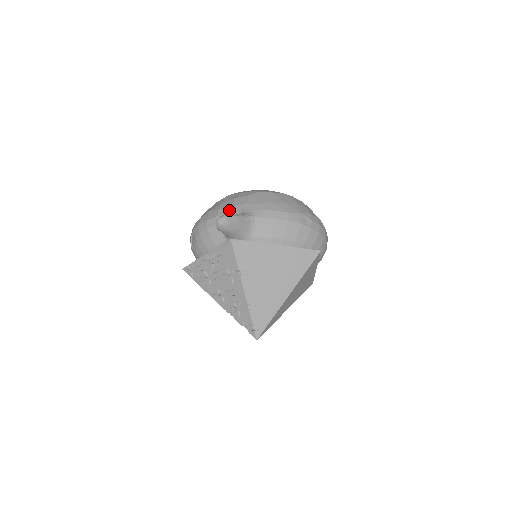
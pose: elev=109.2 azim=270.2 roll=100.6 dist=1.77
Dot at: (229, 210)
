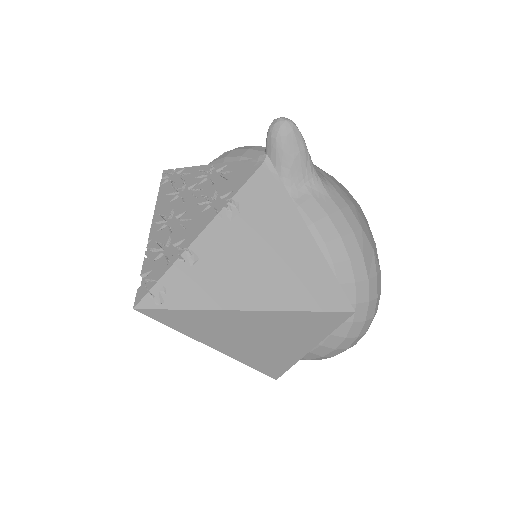
Dot at: occluded
